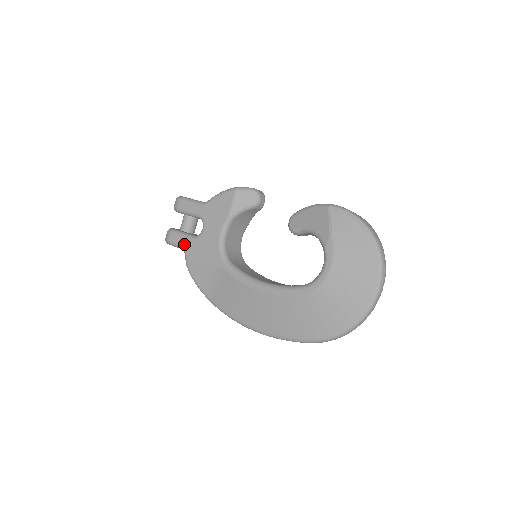
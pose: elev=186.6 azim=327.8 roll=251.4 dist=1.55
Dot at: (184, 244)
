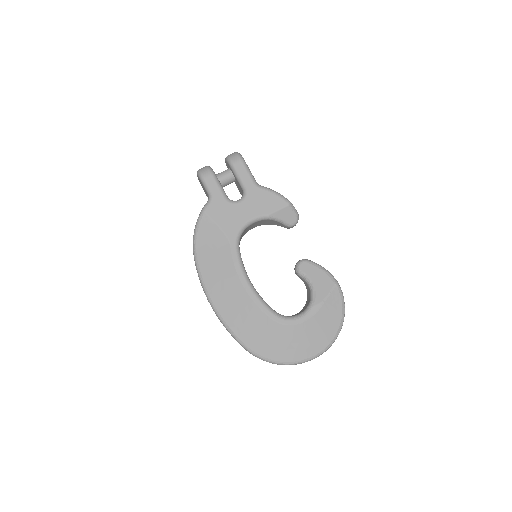
Dot at: (215, 195)
